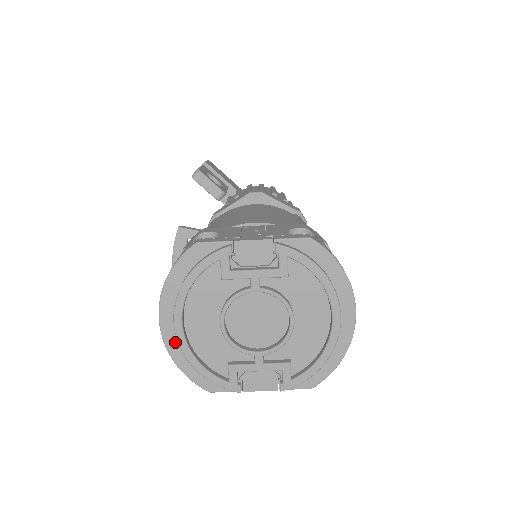
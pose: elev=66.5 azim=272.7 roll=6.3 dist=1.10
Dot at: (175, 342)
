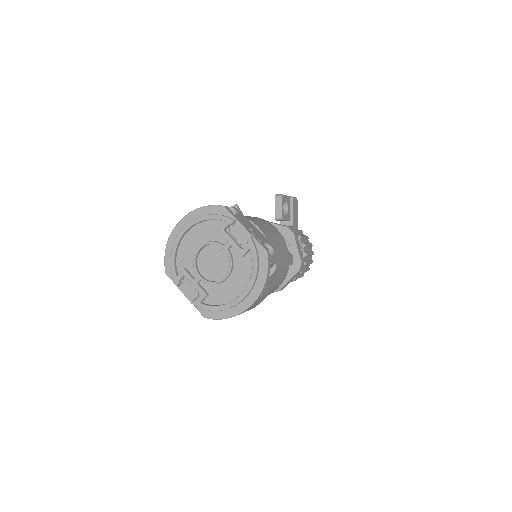
Dot at: (175, 237)
